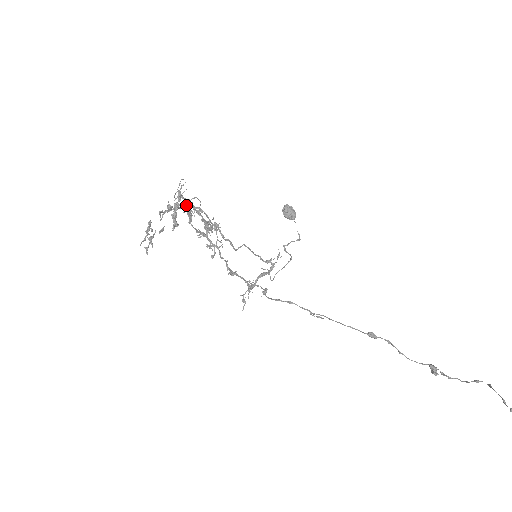
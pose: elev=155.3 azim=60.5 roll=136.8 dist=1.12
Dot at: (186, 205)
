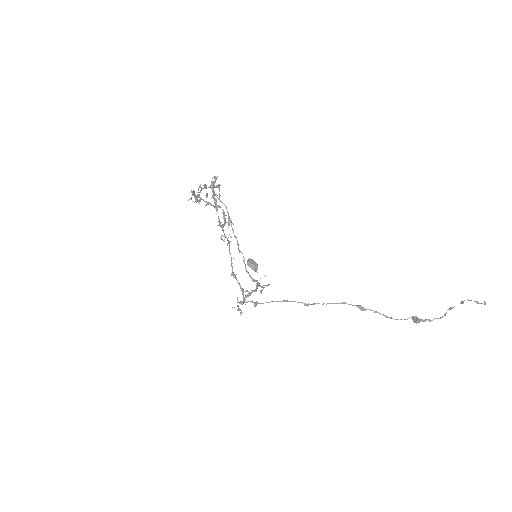
Dot at: occluded
